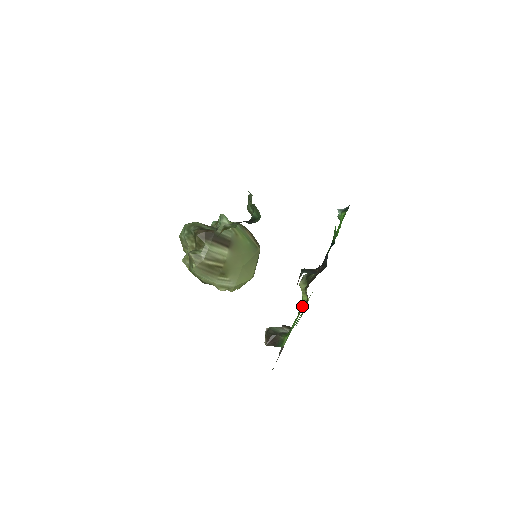
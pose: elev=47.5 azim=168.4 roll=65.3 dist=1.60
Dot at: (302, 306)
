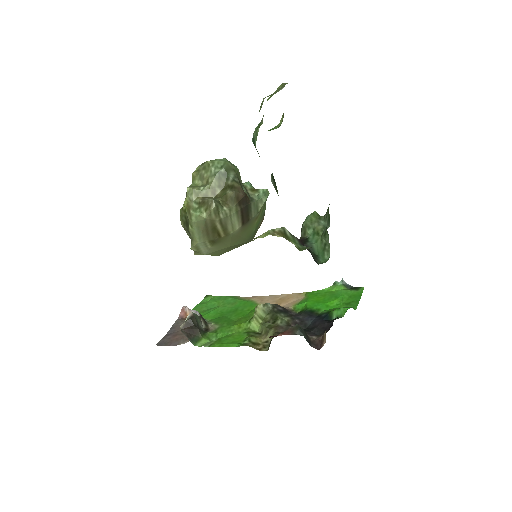
Dot at: (256, 340)
